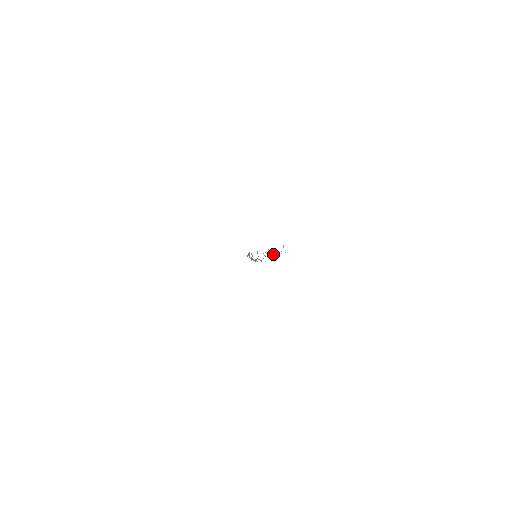
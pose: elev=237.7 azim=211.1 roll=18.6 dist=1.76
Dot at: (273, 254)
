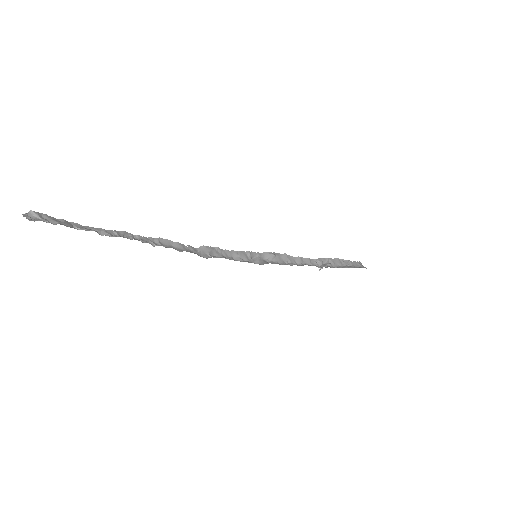
Dot at: (103, 235)
